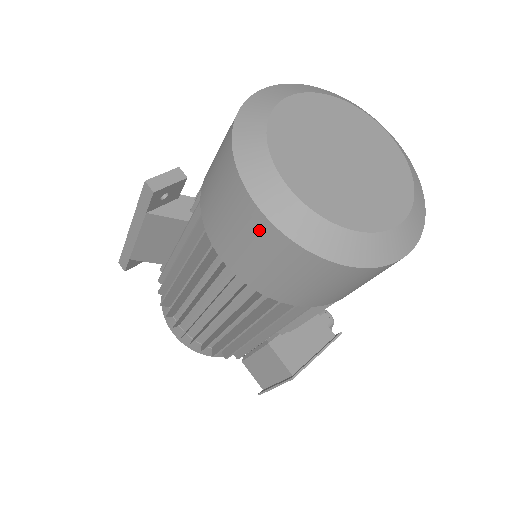
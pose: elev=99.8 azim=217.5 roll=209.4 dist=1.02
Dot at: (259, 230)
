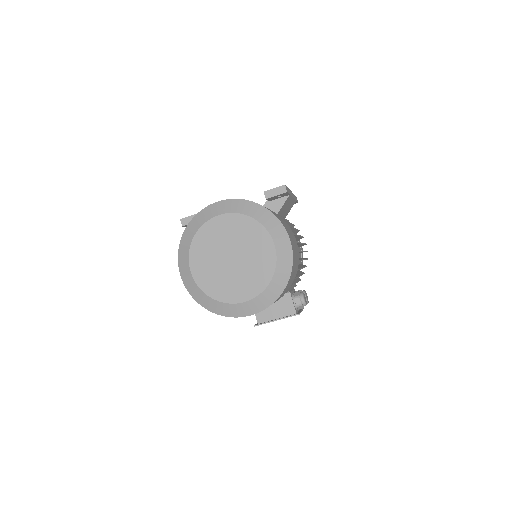
Dot at: occluded
